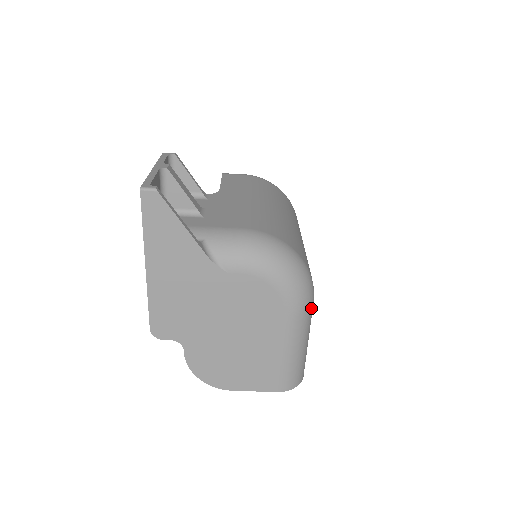
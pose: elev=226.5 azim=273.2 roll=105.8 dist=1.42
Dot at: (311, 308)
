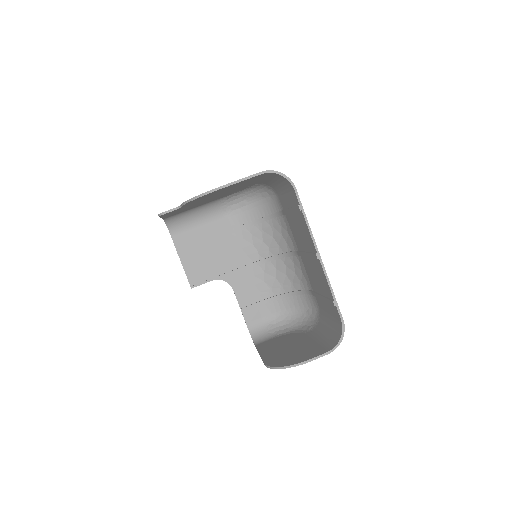
Dot at: occluded
